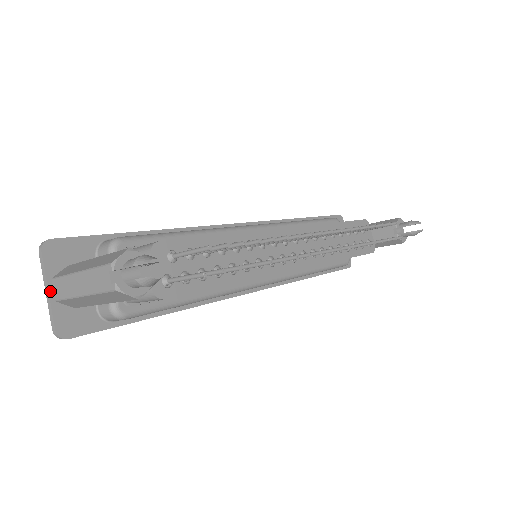
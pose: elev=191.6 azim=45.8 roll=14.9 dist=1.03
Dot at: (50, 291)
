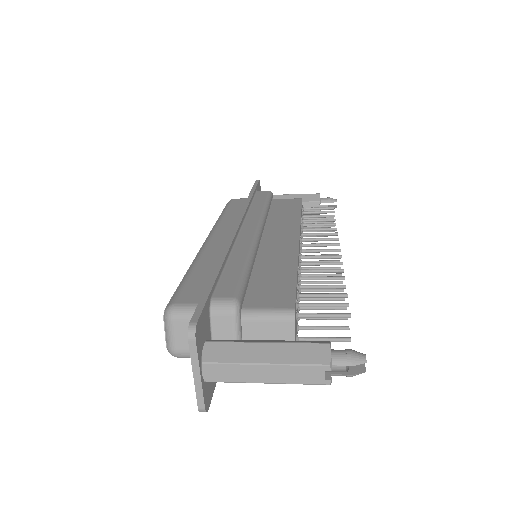
Dot at: (201, 375)
